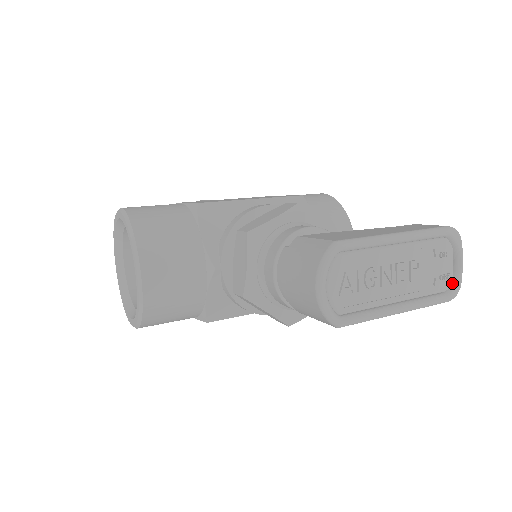
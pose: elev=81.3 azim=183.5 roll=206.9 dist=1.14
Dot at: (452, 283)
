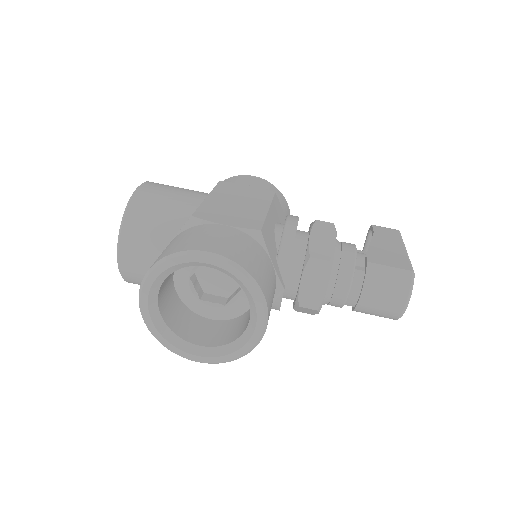
Dot at: occluded
